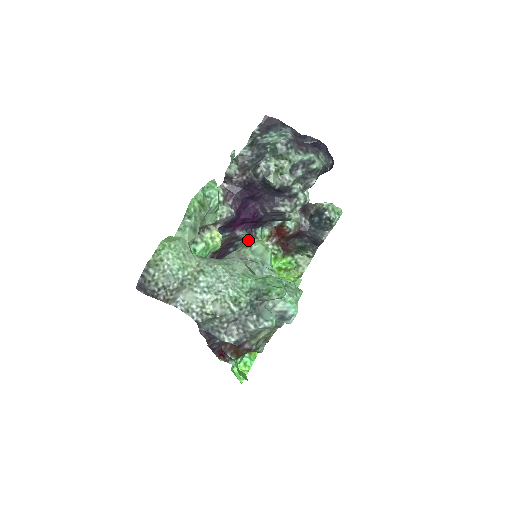
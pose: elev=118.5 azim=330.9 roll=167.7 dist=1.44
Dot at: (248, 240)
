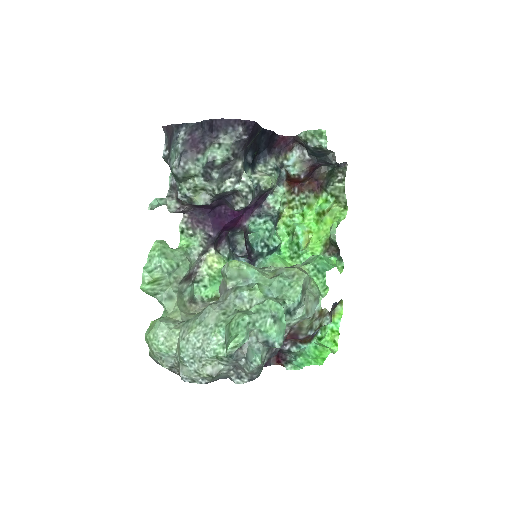
Dot at: occluded
